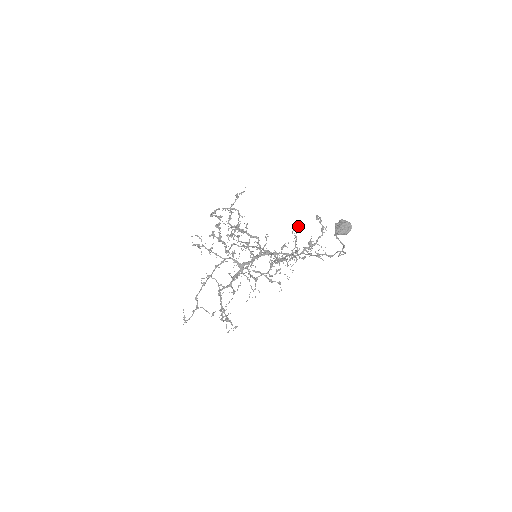
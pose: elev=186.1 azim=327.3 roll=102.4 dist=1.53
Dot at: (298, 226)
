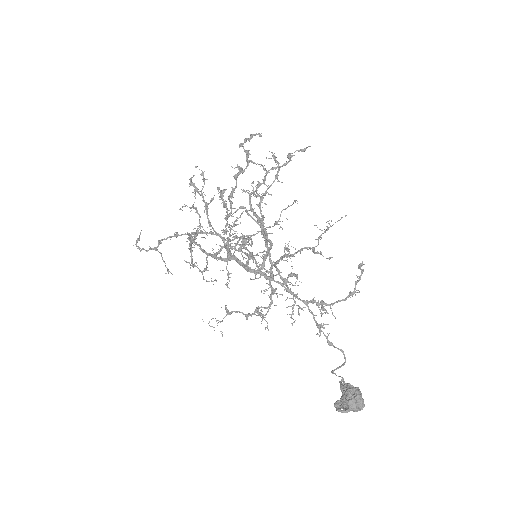
Dot at: (341, 218)
